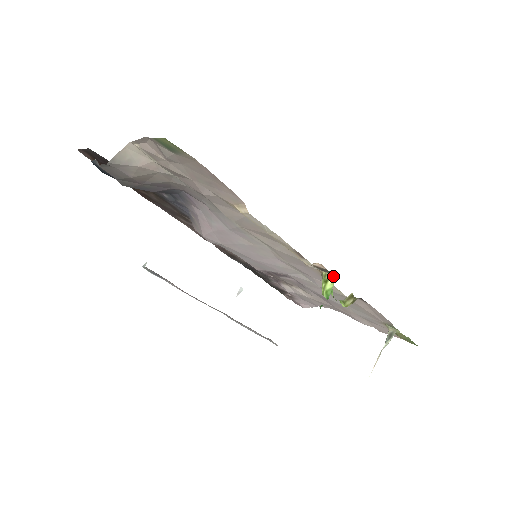
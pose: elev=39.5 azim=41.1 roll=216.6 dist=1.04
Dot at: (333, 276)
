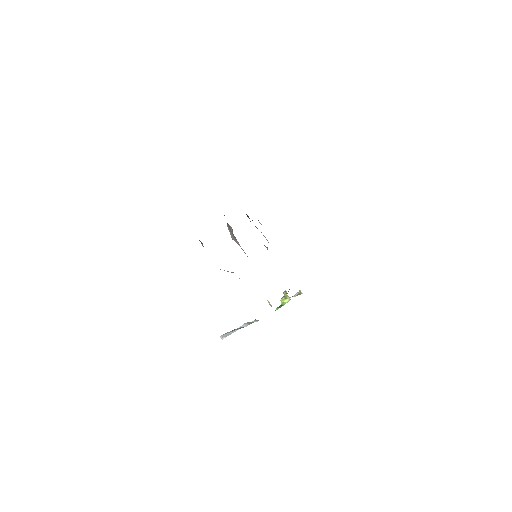
Dot at: (290, 299)
